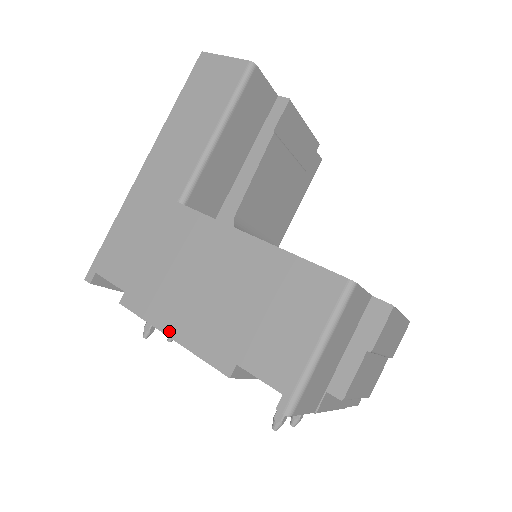
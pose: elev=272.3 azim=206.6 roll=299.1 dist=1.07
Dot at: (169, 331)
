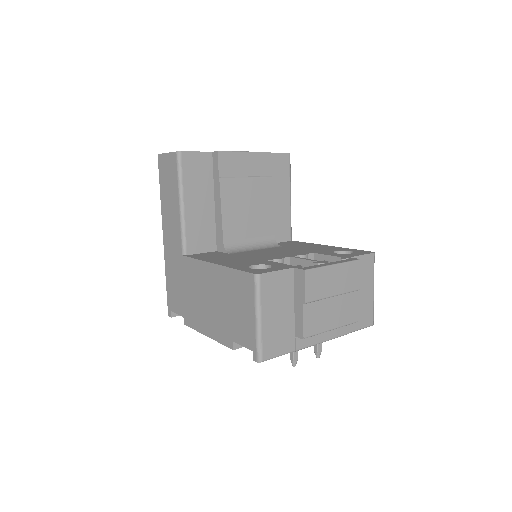
Dot at: (205, 333)
